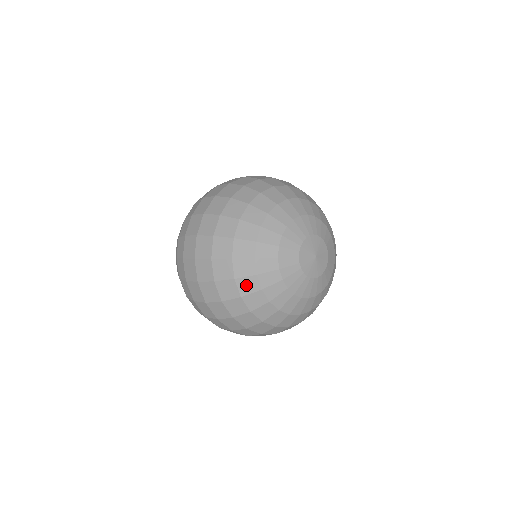
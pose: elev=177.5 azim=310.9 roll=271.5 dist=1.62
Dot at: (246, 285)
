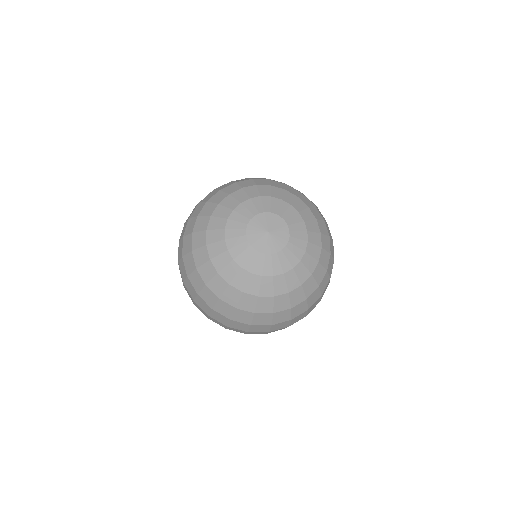
Dot at: (199, 256)
